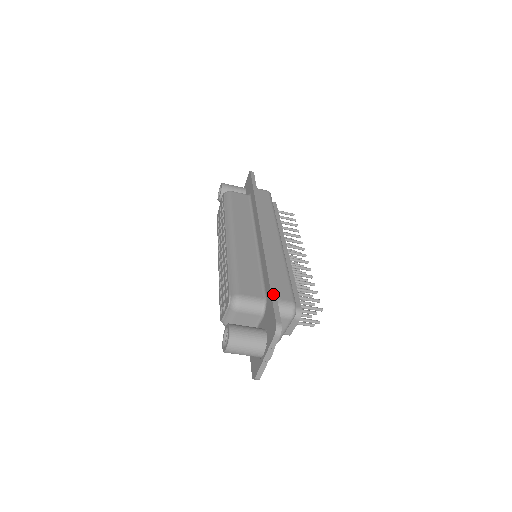
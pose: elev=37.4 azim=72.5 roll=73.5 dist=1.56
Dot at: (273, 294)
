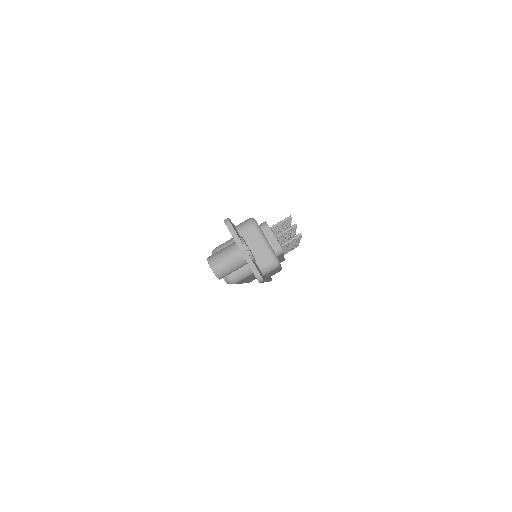
Dot at: occluded
